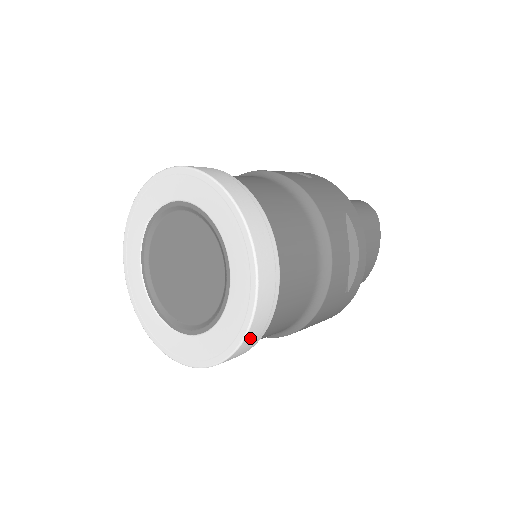
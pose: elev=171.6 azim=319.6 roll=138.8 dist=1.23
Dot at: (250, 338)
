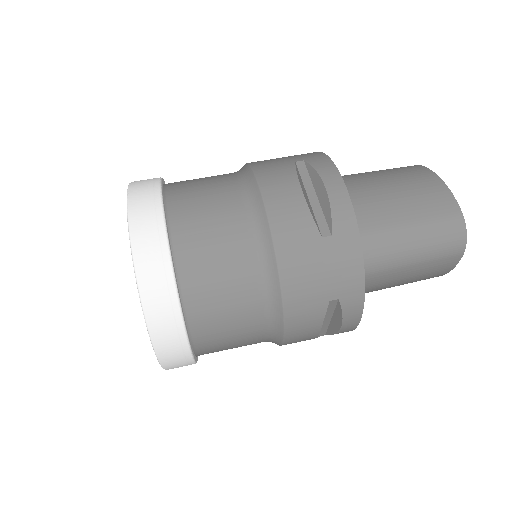
Dot at: occluded
